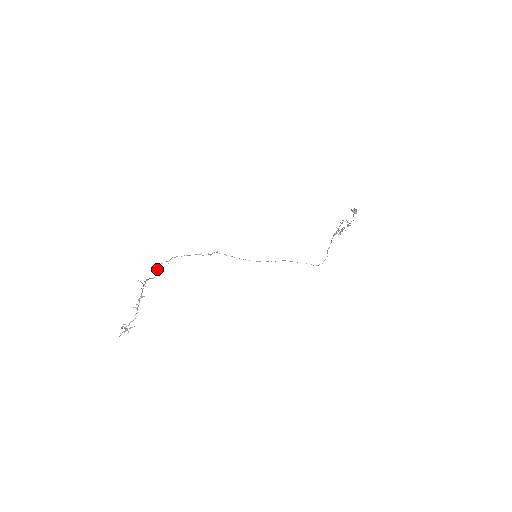
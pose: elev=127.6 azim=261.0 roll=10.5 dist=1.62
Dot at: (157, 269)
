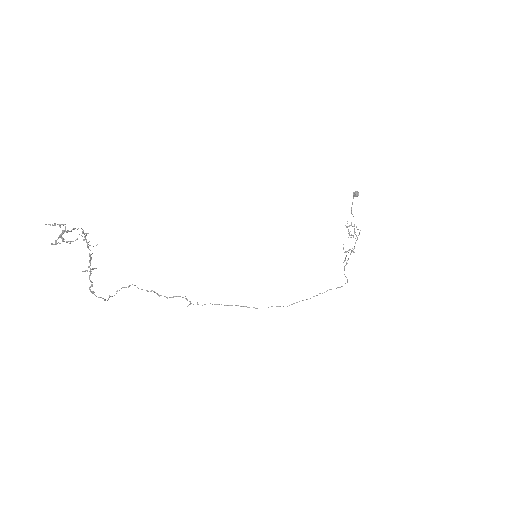
Dot at: (109, 295)
